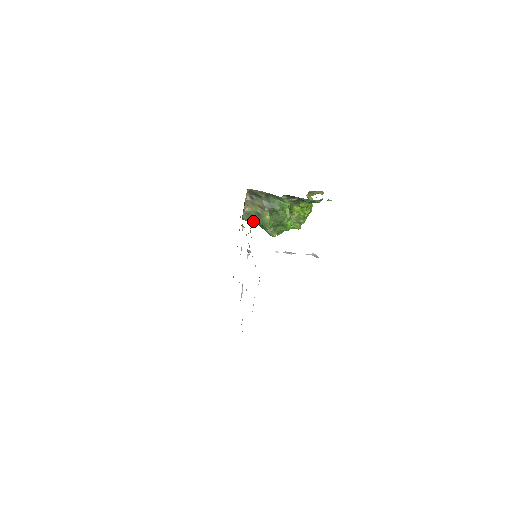
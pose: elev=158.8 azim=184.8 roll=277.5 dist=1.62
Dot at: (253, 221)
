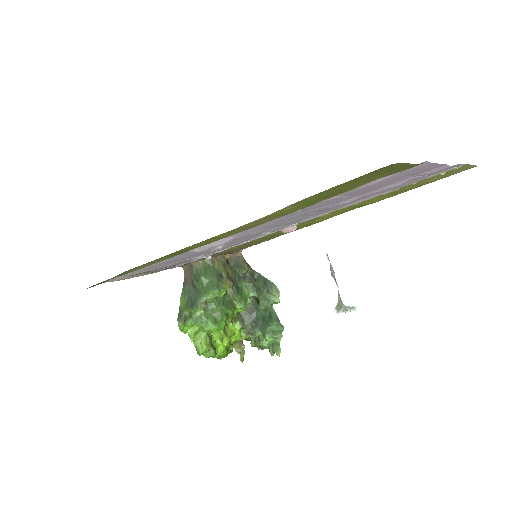
Dot at: (207, 274)
